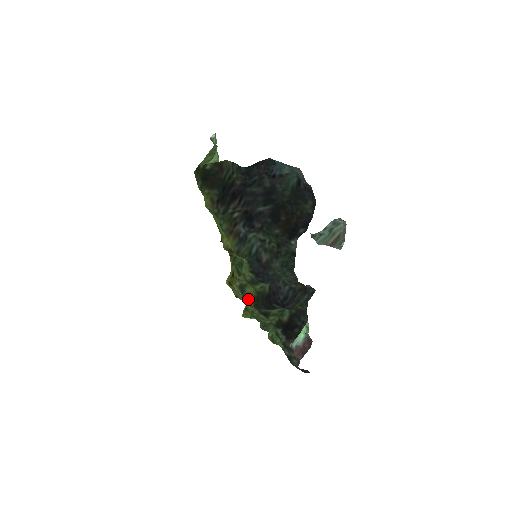
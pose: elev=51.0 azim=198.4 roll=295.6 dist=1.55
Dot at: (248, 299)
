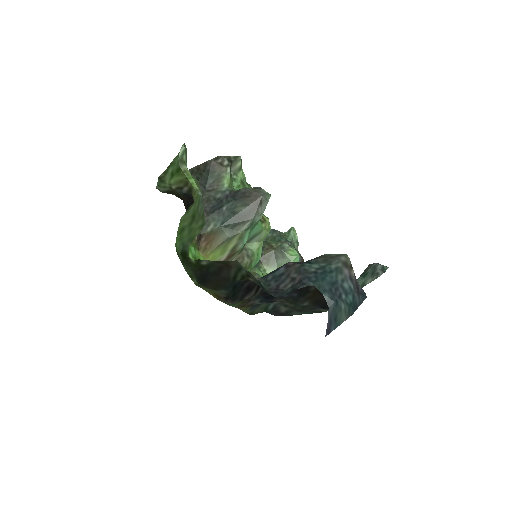
Dot at: occluded
